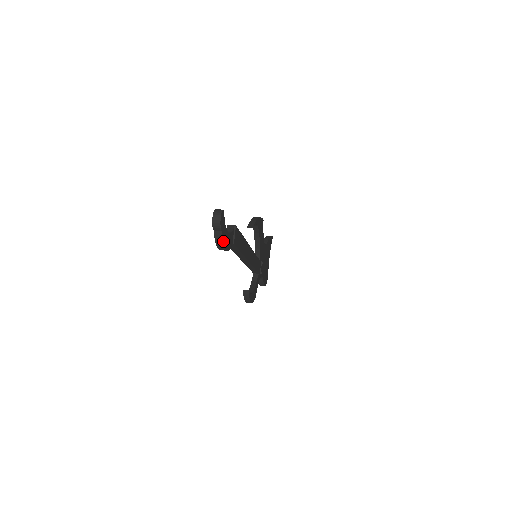
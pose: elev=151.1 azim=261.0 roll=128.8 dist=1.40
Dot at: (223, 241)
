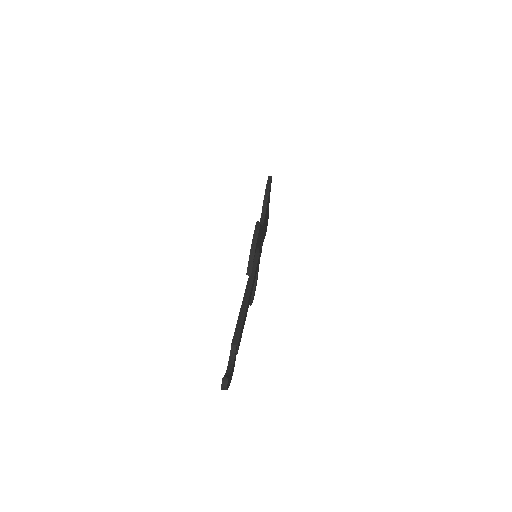
Dot at: occluded
